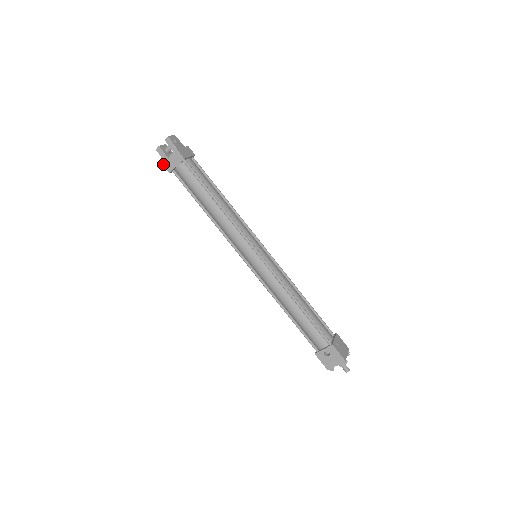
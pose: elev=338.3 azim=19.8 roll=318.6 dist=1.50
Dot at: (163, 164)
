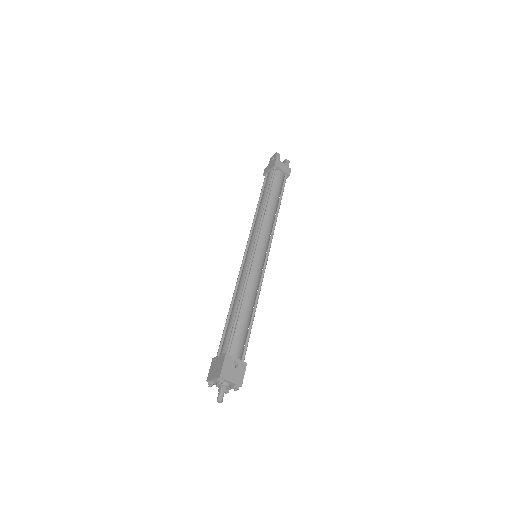
Dot at: (277, 159)
